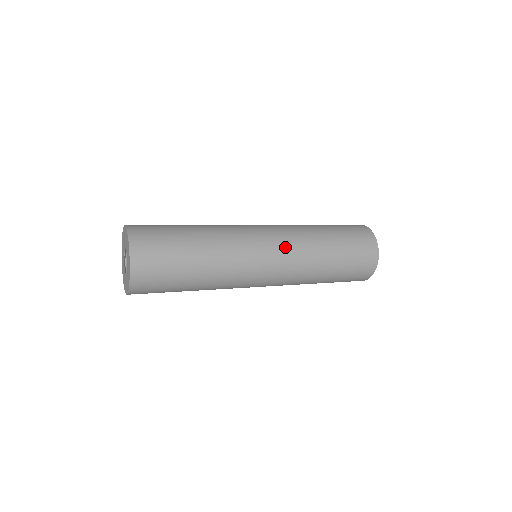
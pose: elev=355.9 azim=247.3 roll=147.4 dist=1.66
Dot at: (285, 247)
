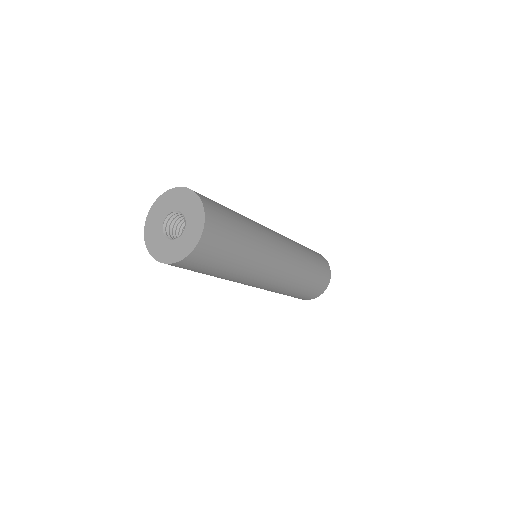
Dot at: (289, 245)
